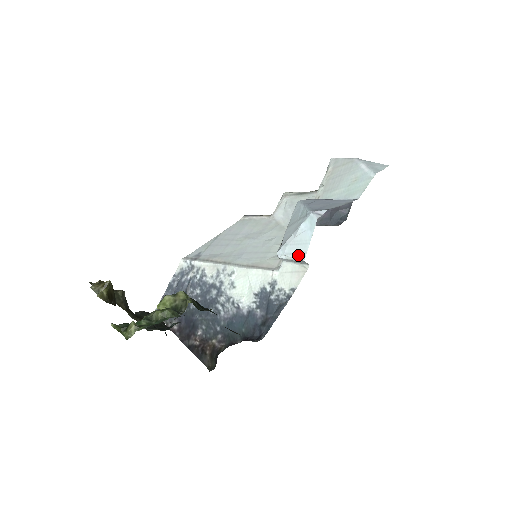
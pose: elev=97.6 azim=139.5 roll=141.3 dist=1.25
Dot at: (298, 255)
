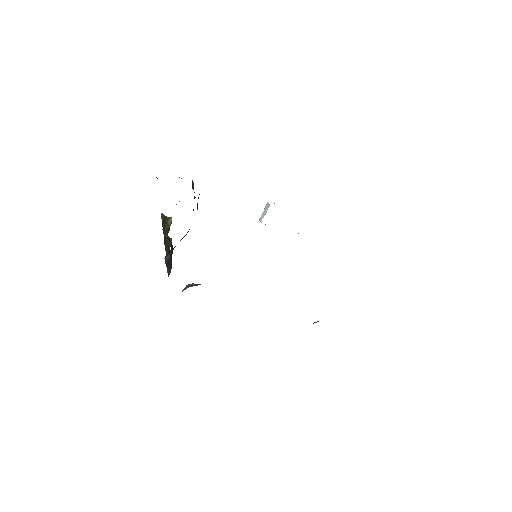
Dot at: occluded
